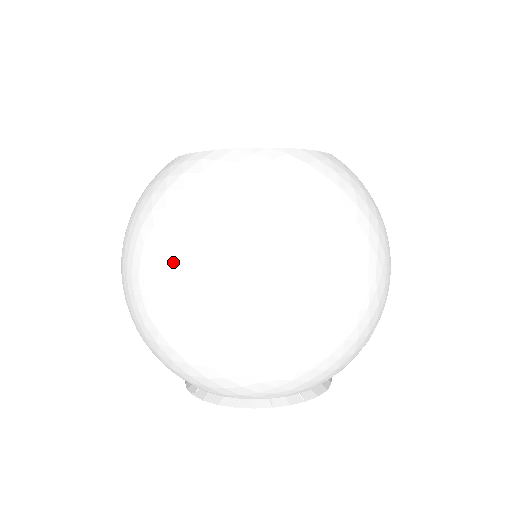
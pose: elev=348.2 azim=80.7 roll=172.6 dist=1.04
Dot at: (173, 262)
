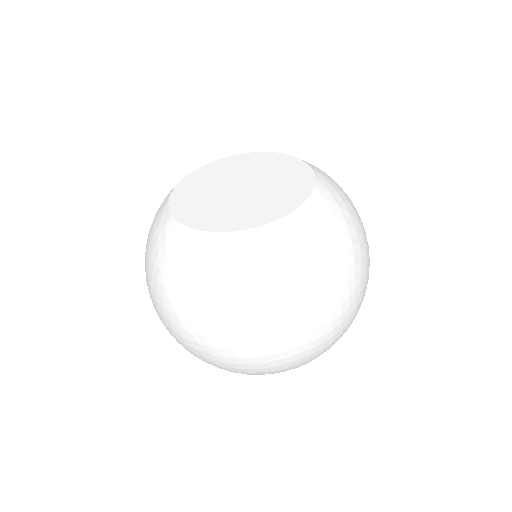
Dot at: (210, 337)
